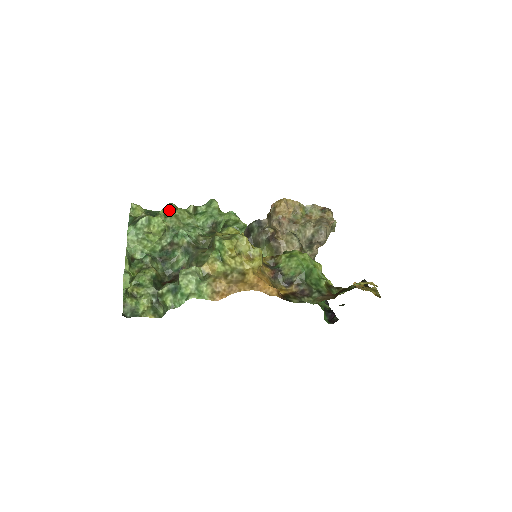
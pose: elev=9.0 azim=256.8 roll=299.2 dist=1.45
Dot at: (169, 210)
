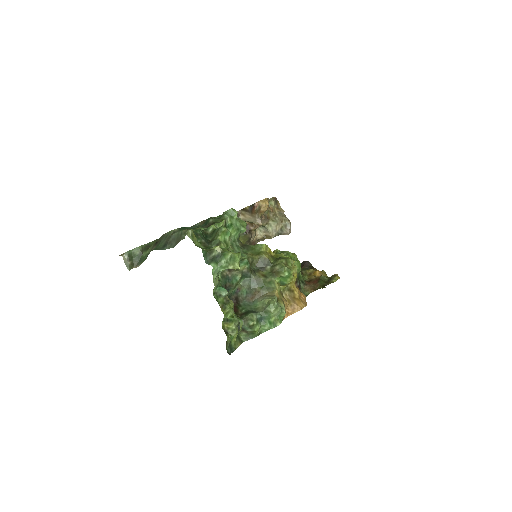
Dot at: (227, 236)
